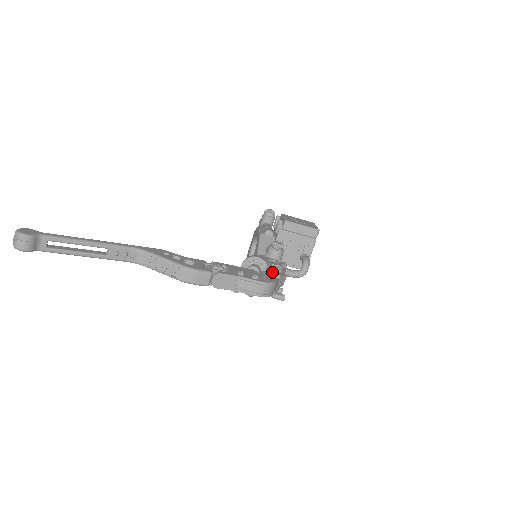
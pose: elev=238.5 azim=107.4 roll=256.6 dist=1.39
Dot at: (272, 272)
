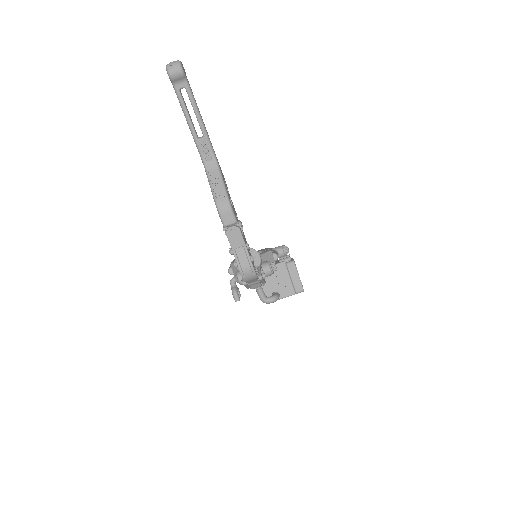
Dot at: (259, 272)
